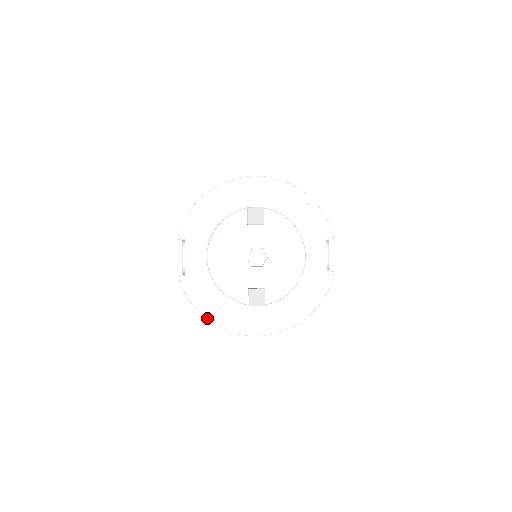
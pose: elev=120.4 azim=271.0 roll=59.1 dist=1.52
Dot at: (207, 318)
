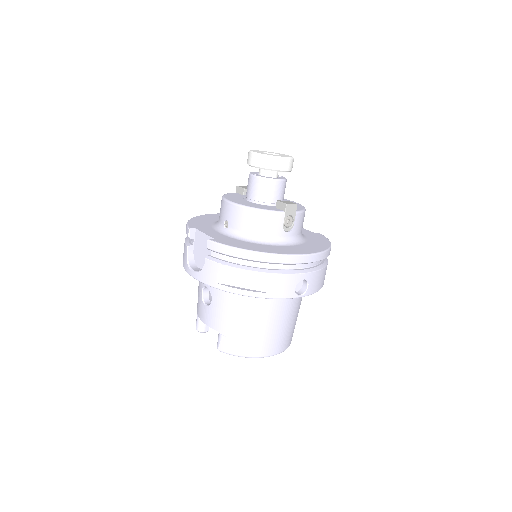
Dot at: (256, 251)
